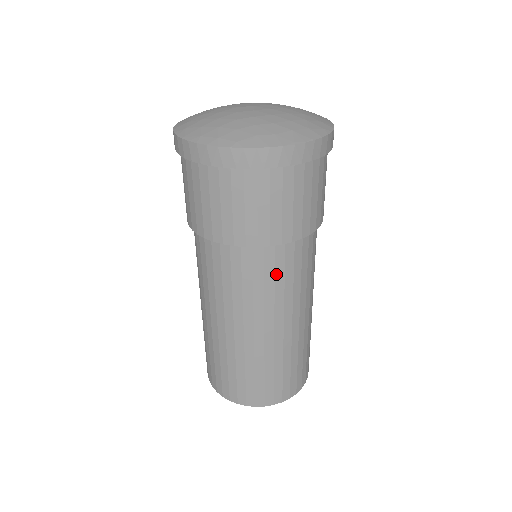
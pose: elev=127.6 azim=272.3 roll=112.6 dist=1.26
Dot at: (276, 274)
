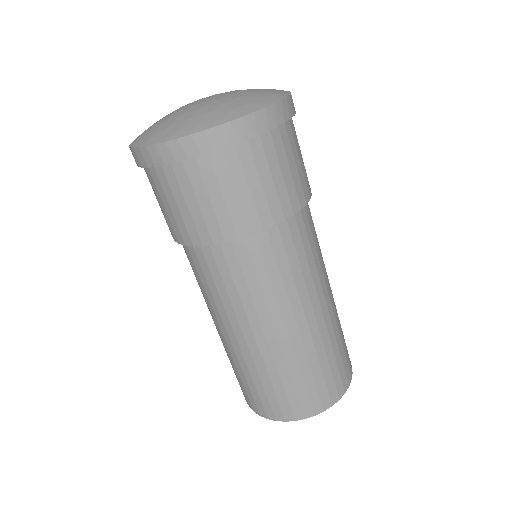
Dot at: (297, 251)
